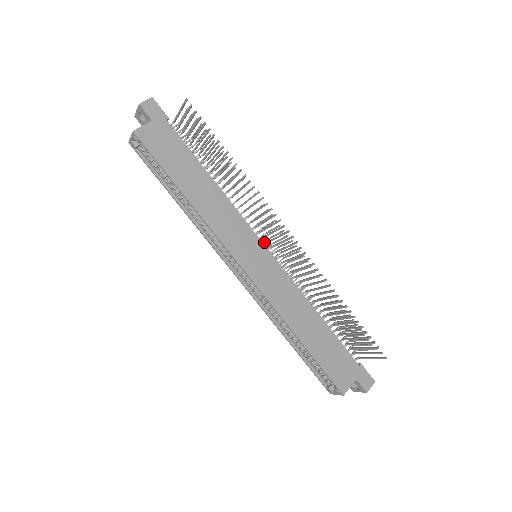
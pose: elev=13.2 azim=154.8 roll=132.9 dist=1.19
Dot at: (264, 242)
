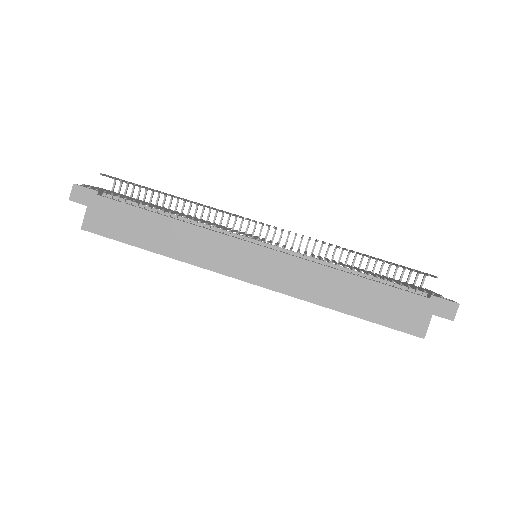
Dot at: (260, 231)
